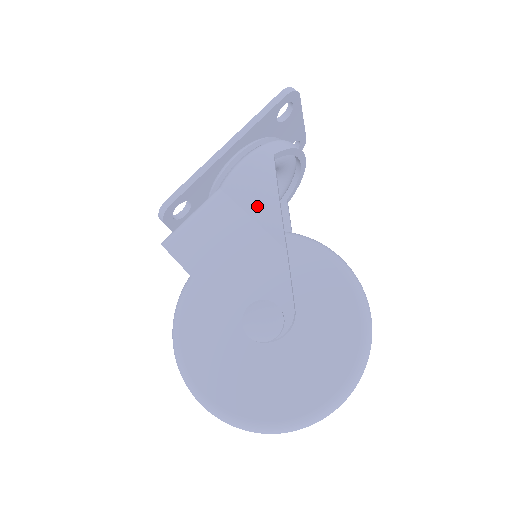
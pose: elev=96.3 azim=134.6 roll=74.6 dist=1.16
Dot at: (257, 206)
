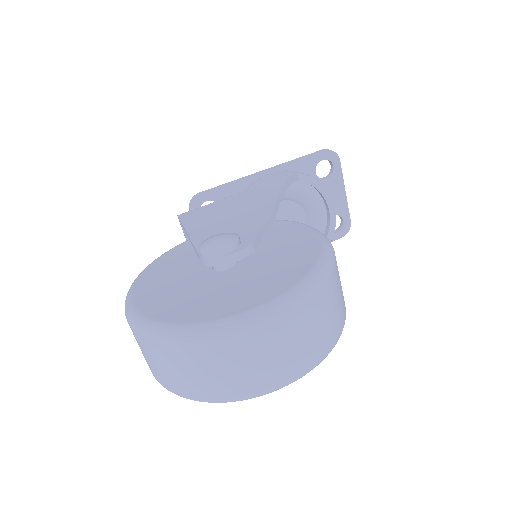
Dot at: (264, 192)
